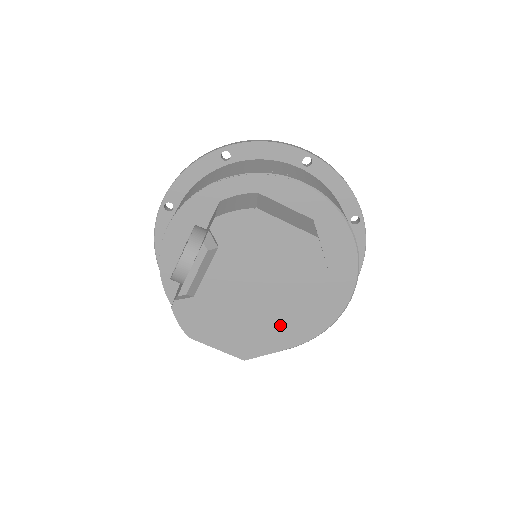
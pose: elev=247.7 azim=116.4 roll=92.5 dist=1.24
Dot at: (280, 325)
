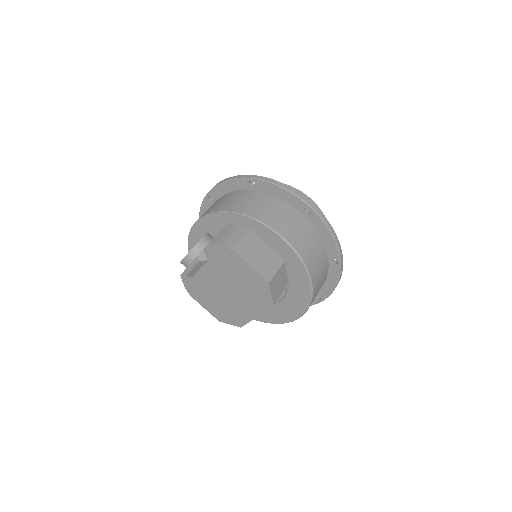
Dot at: (241, 315)
